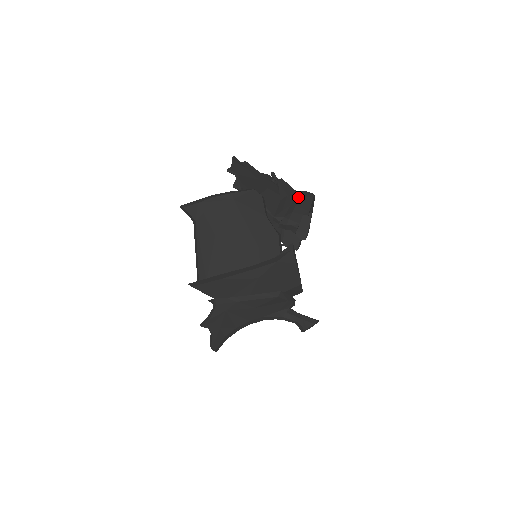
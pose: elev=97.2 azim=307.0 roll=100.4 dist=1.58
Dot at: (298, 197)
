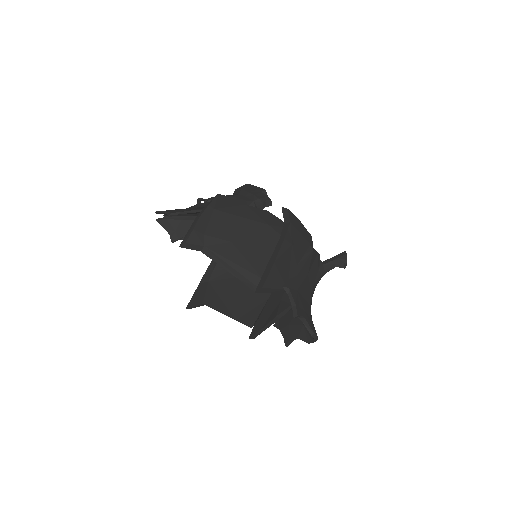
Dot at: (241, 190)
